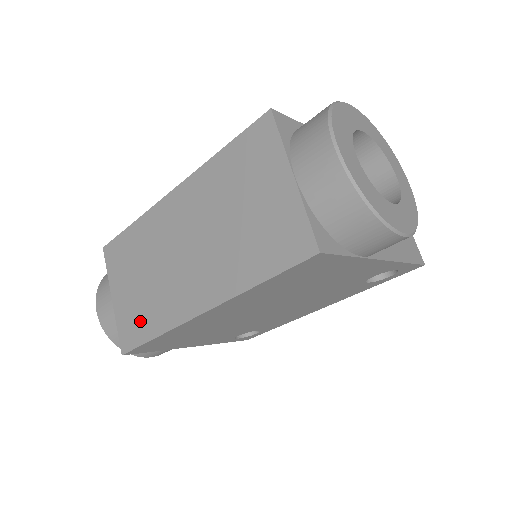
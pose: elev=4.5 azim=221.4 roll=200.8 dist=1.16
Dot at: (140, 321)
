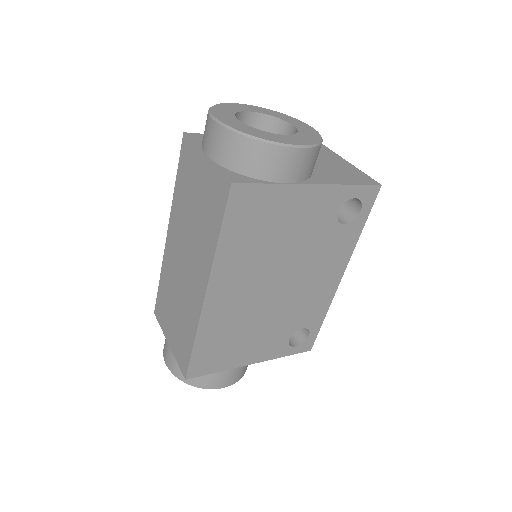
Dot at: (184, 341)
